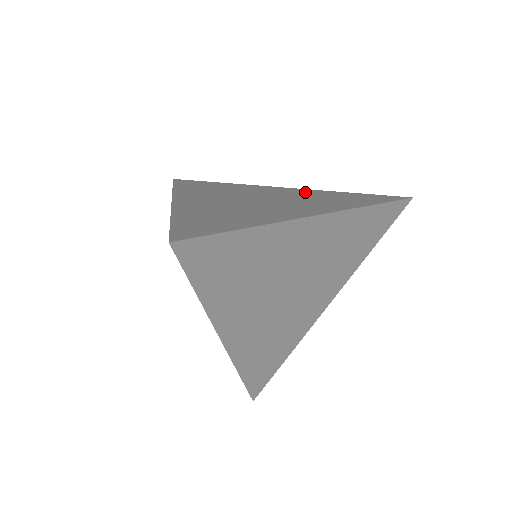
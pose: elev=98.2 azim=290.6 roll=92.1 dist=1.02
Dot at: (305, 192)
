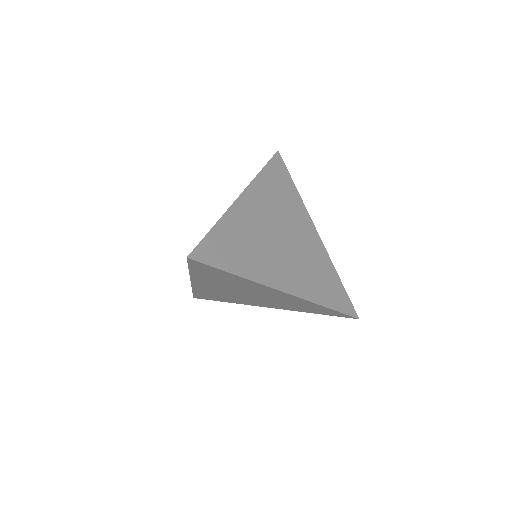
Dot at: (318, 253)
